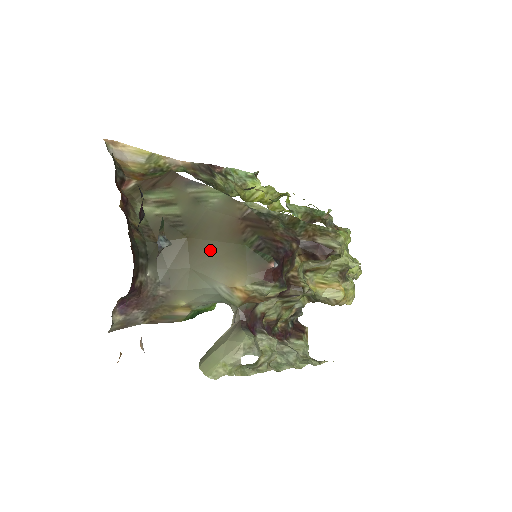
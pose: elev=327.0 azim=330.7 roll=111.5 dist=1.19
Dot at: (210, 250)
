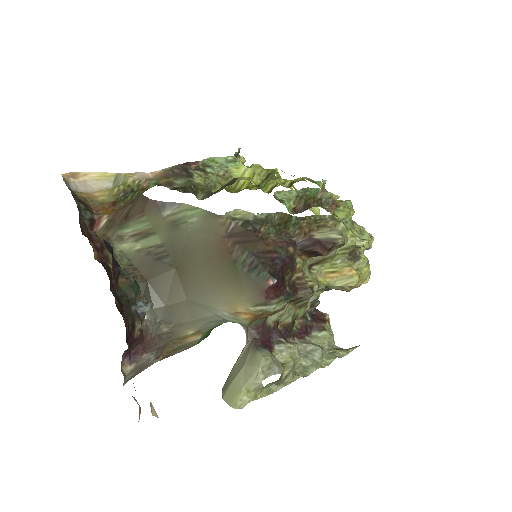
Dot at: (202, 278)
